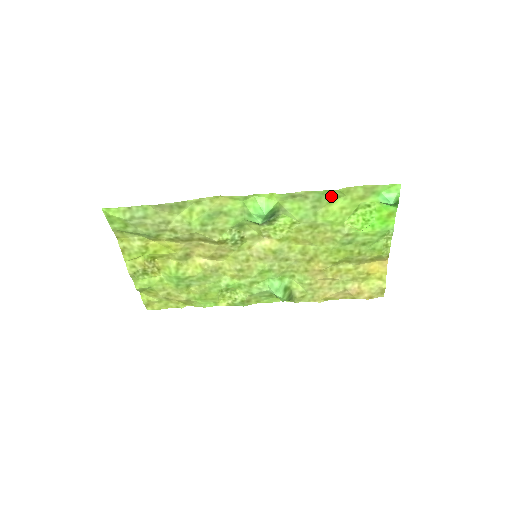
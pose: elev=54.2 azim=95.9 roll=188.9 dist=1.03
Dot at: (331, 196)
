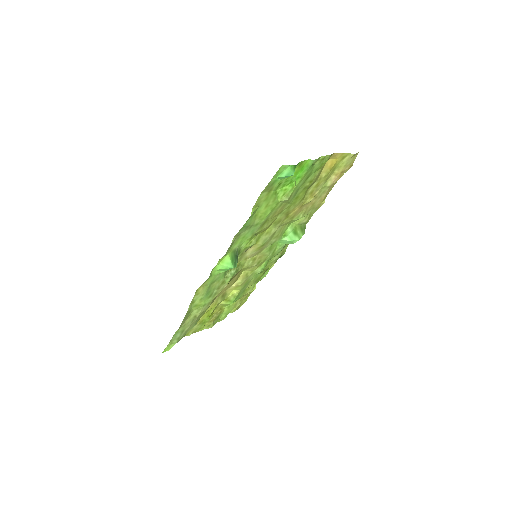
Dot at: (251, 217)
